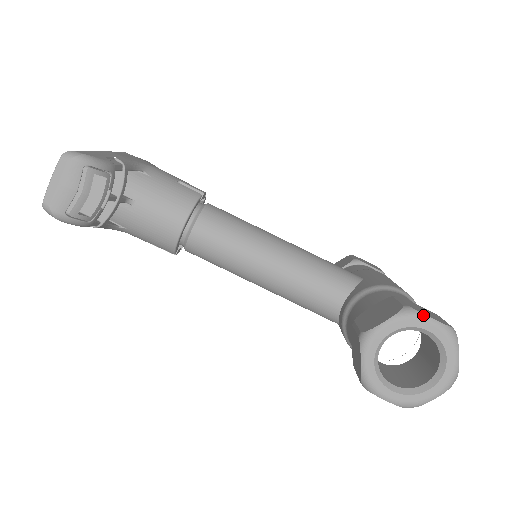
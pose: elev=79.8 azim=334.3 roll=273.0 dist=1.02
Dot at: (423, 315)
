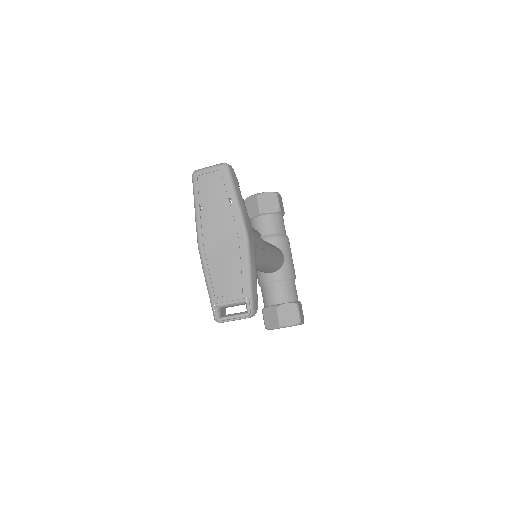
Dot at: occluded
